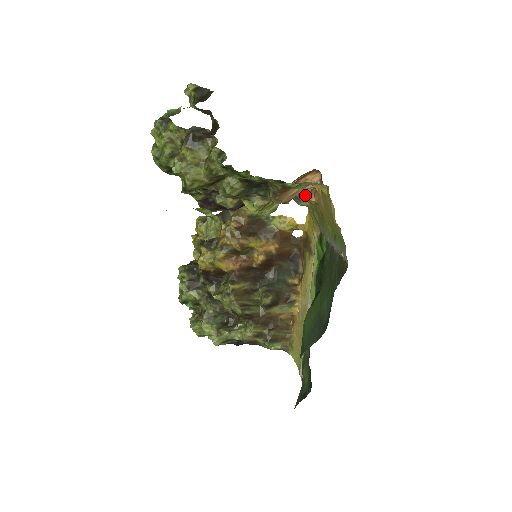
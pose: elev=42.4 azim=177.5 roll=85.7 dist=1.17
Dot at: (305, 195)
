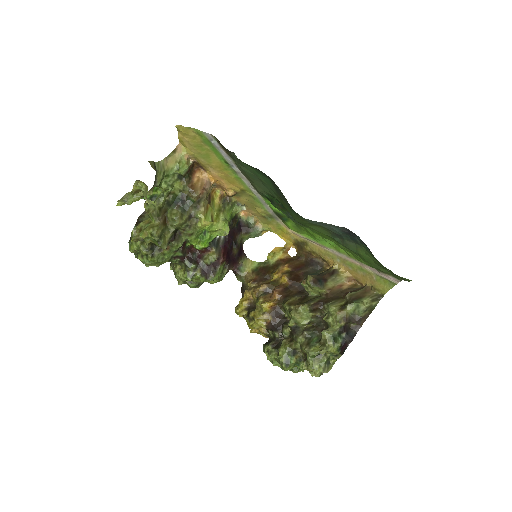
Dot at: (249, 218)
